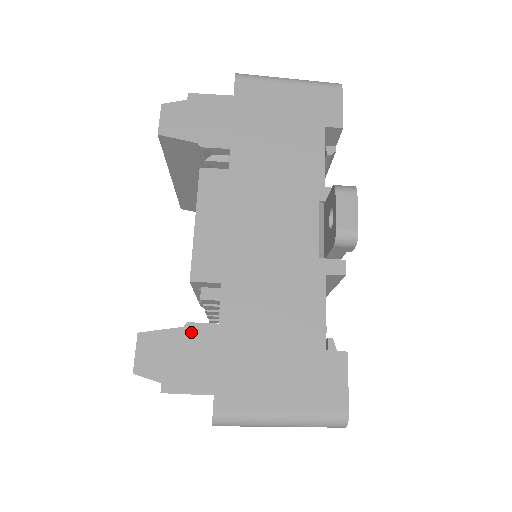
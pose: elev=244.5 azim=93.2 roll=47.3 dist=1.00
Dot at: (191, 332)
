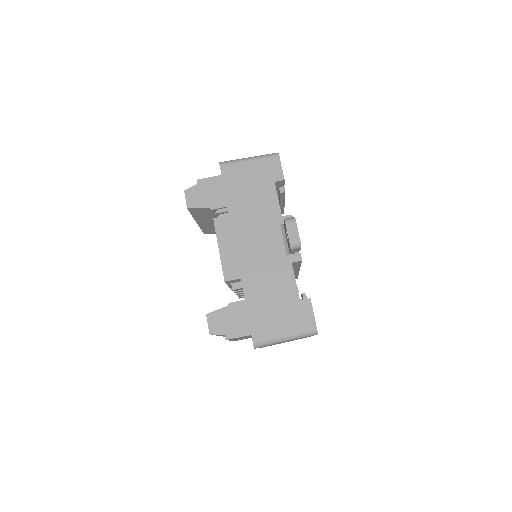
Dot at: (232, 307)
